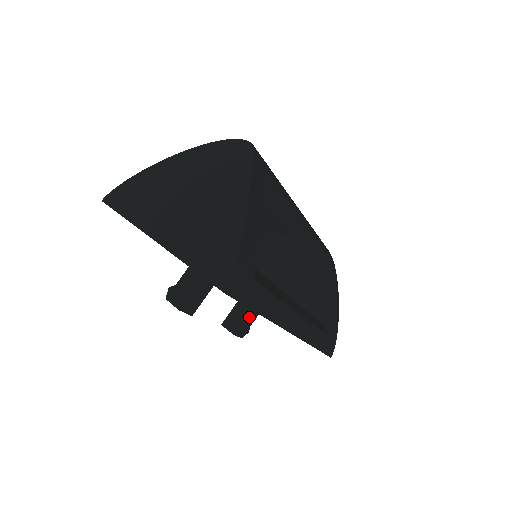
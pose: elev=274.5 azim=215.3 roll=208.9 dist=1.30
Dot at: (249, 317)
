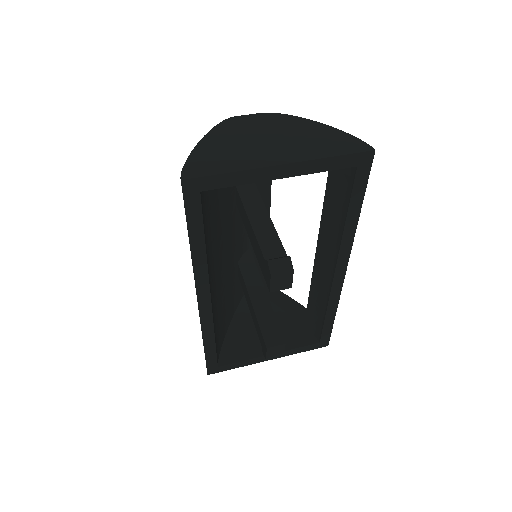
Dot at: occluded
